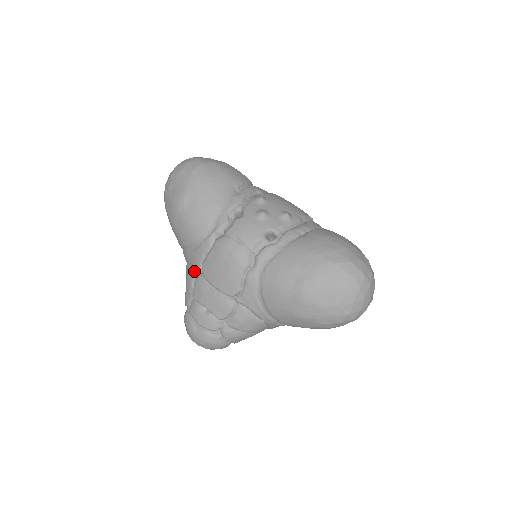
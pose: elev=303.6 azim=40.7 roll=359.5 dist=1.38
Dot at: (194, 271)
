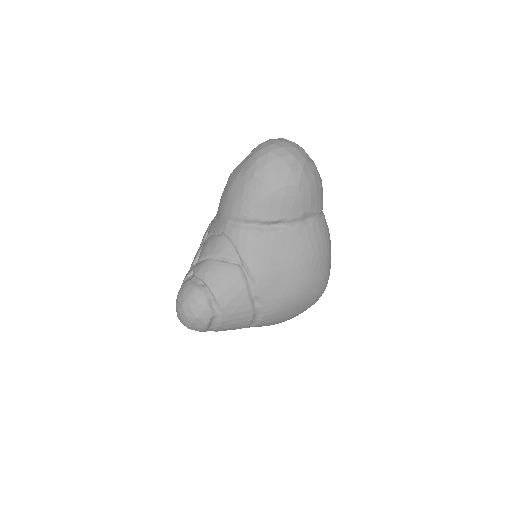
Dot at: occluded
